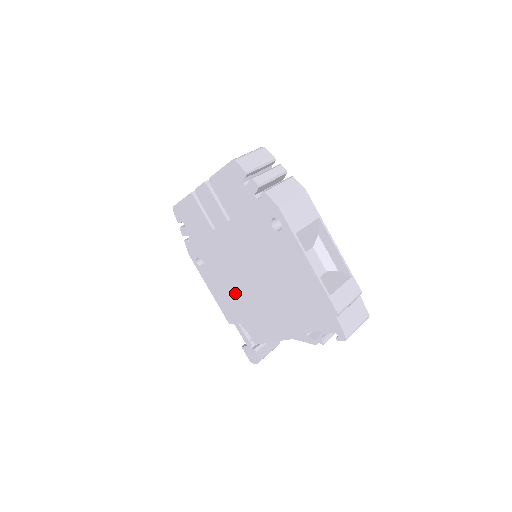
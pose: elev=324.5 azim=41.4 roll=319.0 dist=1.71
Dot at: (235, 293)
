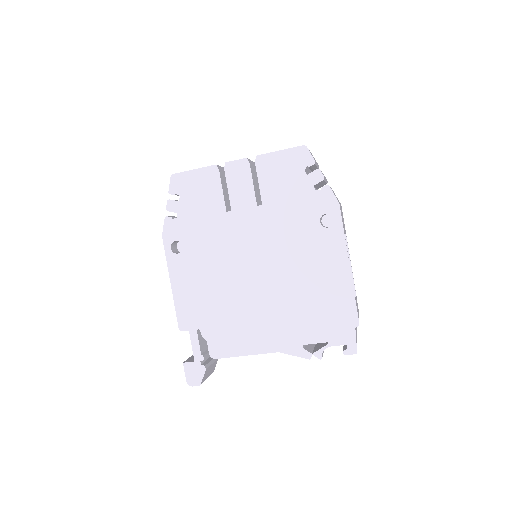
Dot at: (216, 291)
